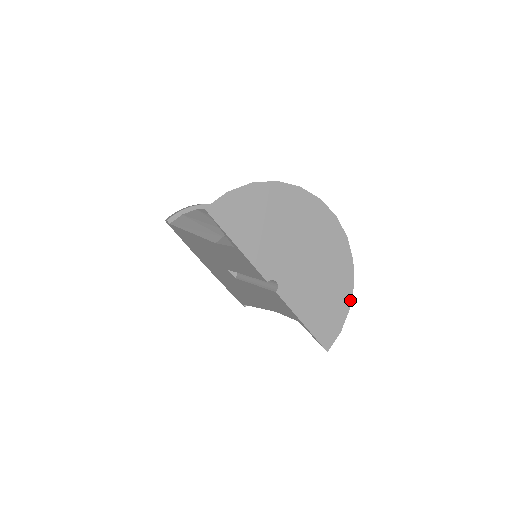
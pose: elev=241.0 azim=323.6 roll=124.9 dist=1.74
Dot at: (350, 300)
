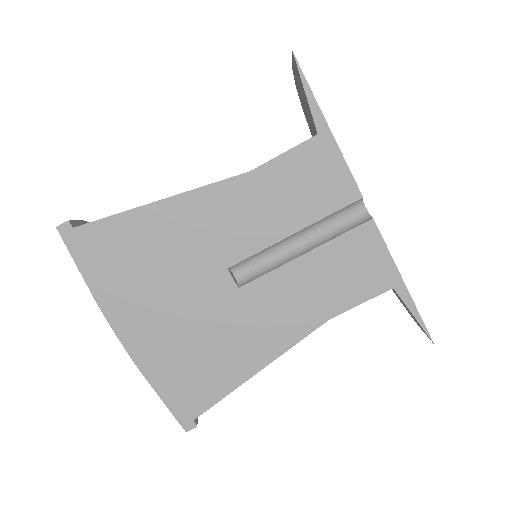
Dot at: occluded
